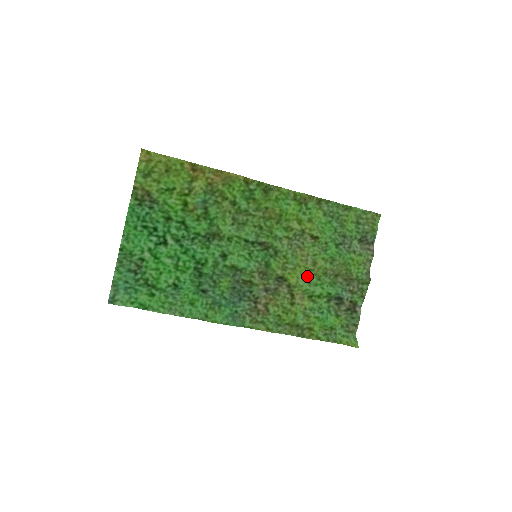
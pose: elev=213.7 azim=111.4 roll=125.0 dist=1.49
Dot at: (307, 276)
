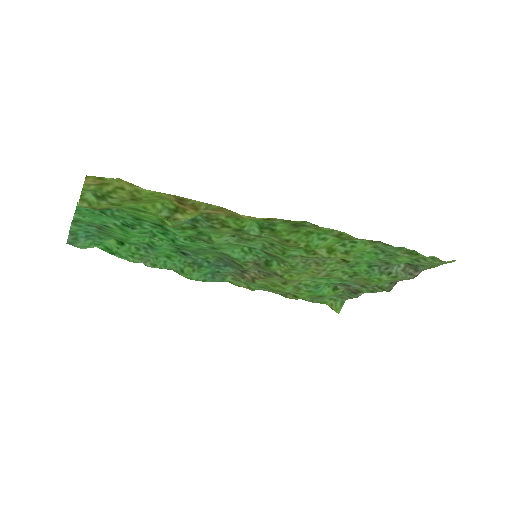
Dot at: (314, 276)
